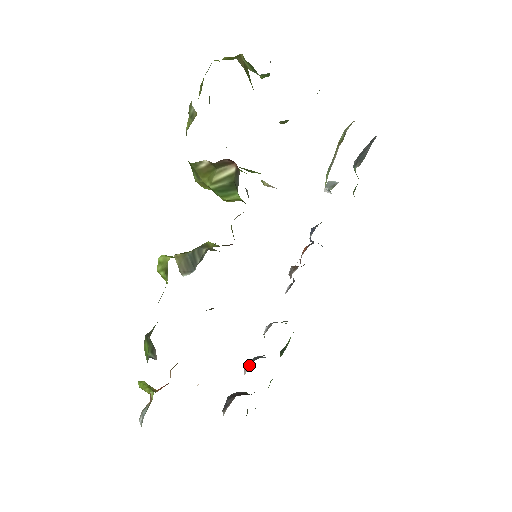
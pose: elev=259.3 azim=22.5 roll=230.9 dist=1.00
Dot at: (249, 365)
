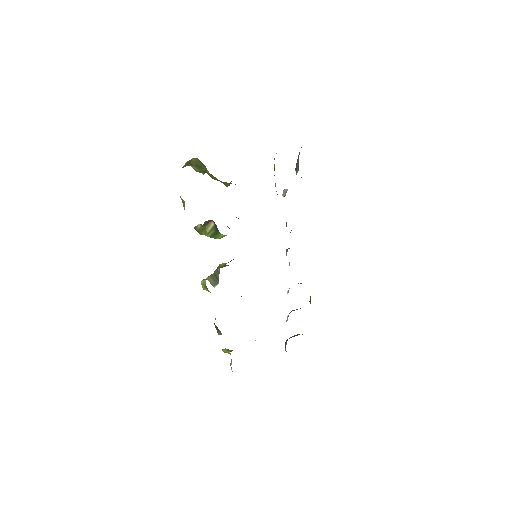
Dot at: occluded
